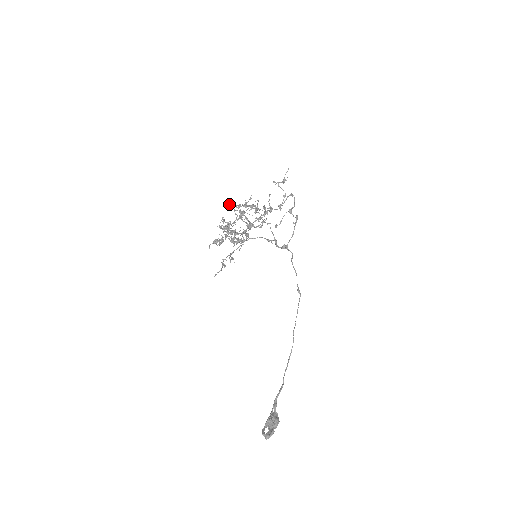
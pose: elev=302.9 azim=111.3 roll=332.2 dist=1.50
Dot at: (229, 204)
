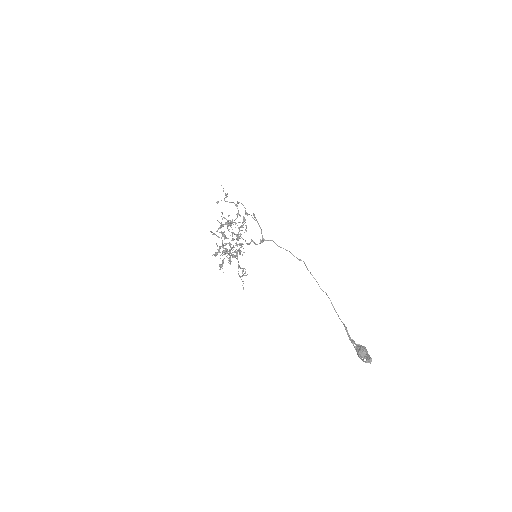
Dot at: occluded
